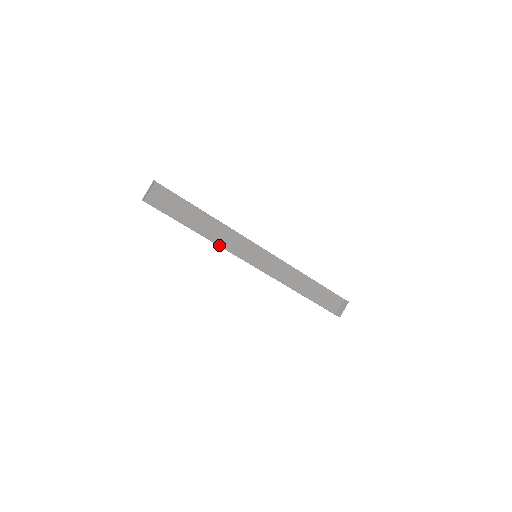
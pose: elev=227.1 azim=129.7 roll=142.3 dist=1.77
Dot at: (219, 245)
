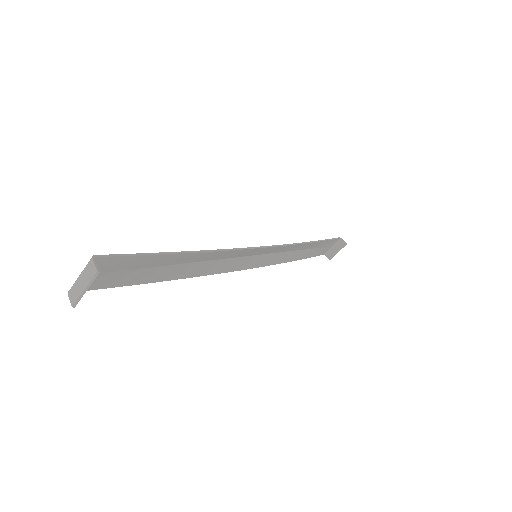
Dot at: (207, 274)
